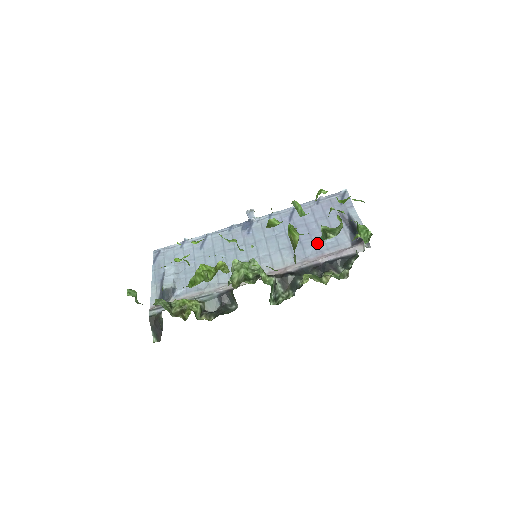
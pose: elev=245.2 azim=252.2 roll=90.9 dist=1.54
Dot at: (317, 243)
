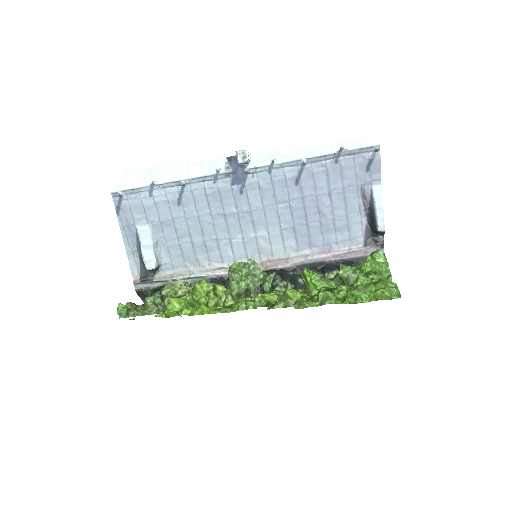
Dot at: (326, 231)
